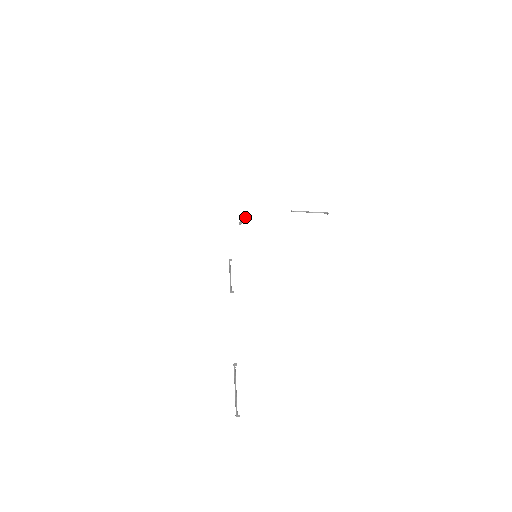
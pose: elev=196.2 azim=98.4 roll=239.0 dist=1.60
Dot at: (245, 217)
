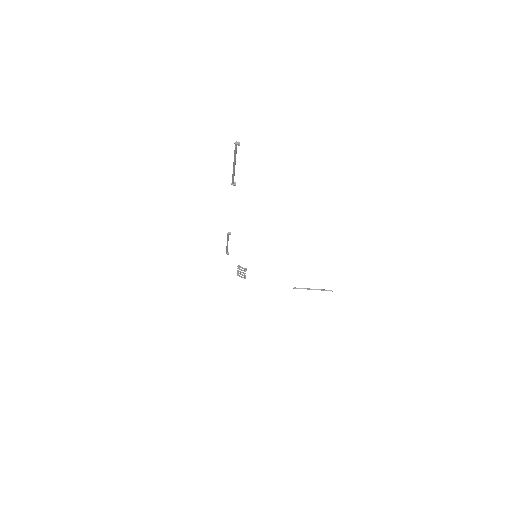
Dot at: (243, 272)
